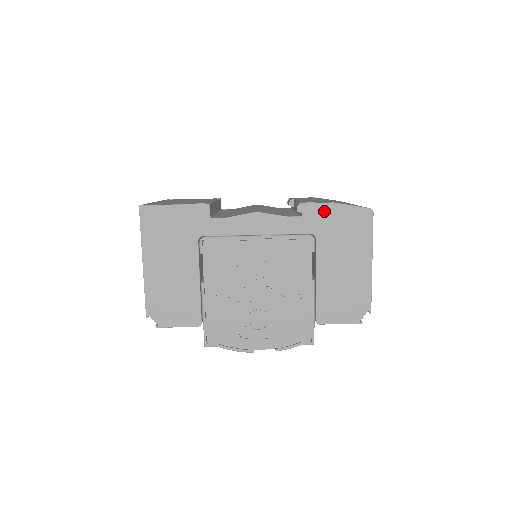
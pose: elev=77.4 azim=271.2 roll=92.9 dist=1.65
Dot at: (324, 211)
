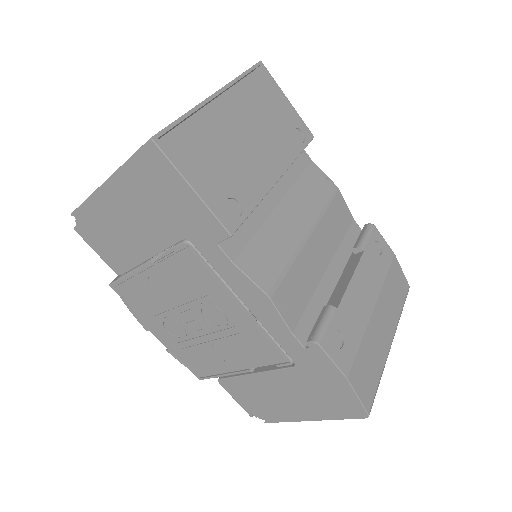
Dot at: (329, 370)
